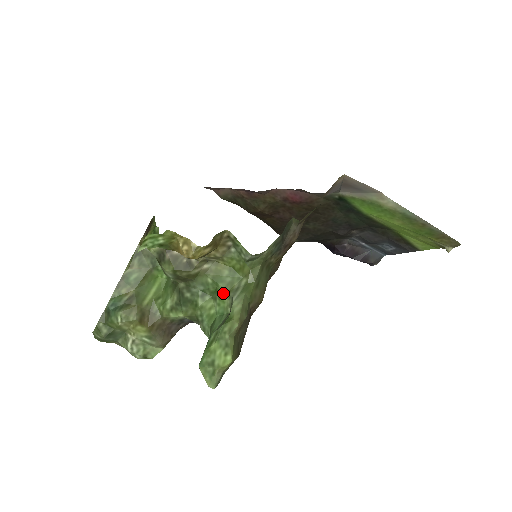
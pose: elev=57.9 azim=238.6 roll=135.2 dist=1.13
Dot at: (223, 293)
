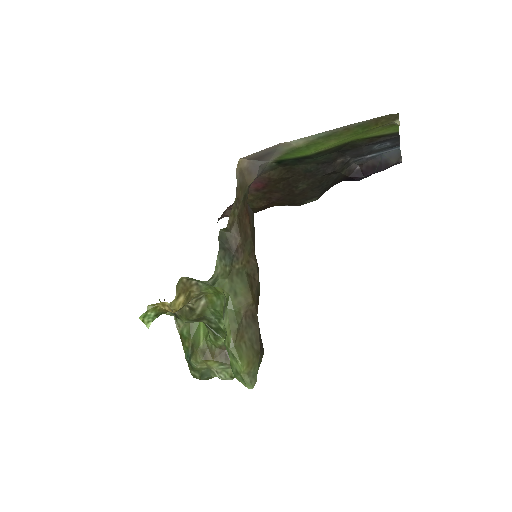
Dot at: (222, 314)
